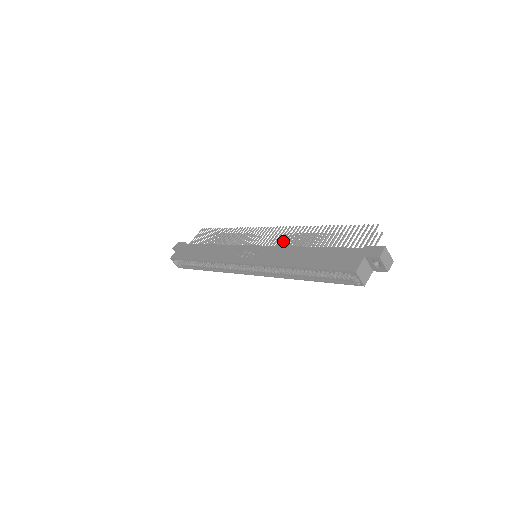
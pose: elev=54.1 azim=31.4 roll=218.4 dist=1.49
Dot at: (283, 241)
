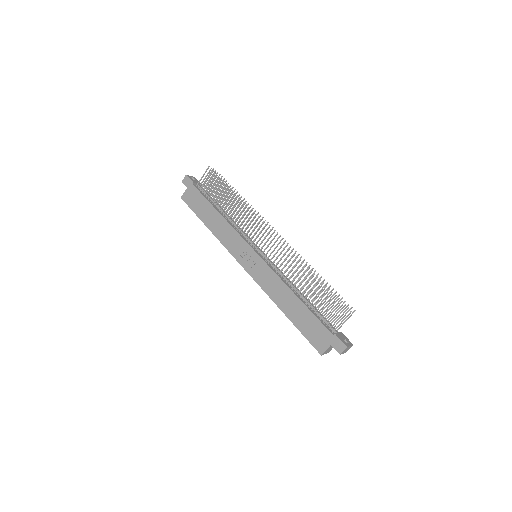
Dot at: (278, 262)
